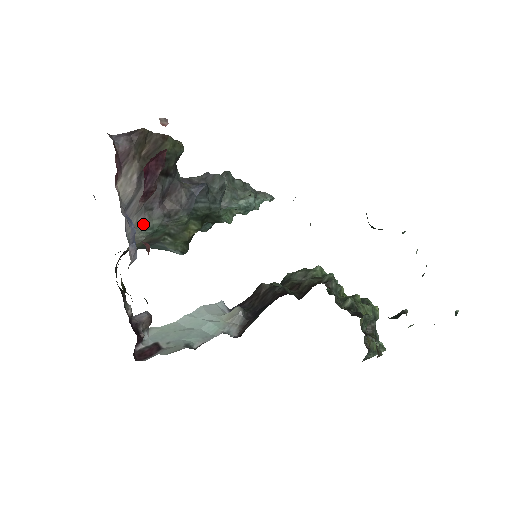
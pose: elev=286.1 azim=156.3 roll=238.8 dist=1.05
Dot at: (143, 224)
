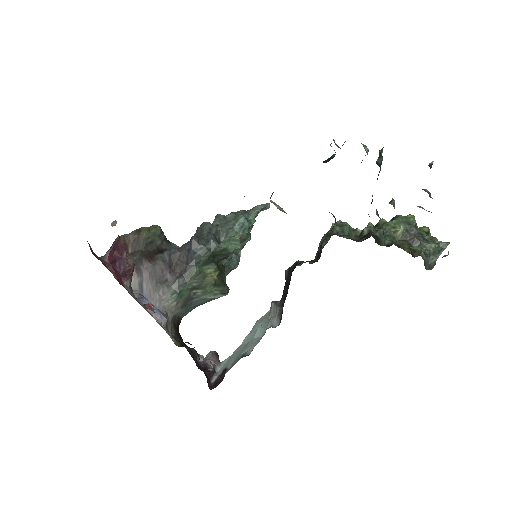
Dot at: (166, 294)
